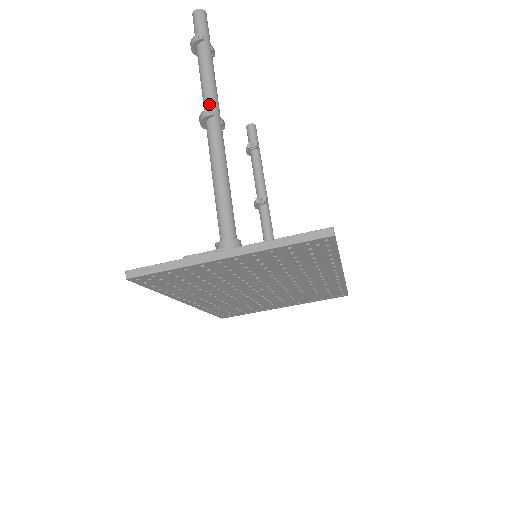
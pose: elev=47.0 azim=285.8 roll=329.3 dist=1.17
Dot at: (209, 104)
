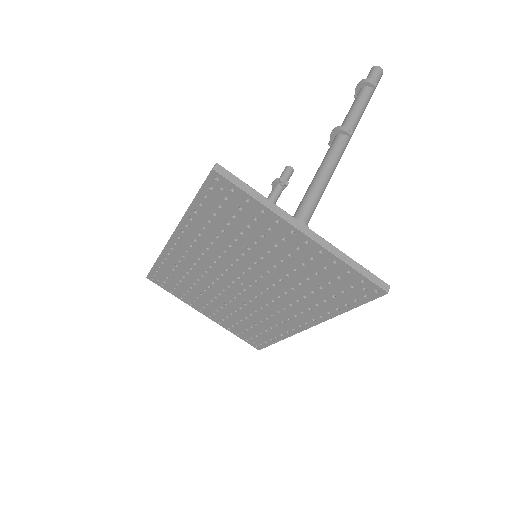
Dot at: (351, 127)
